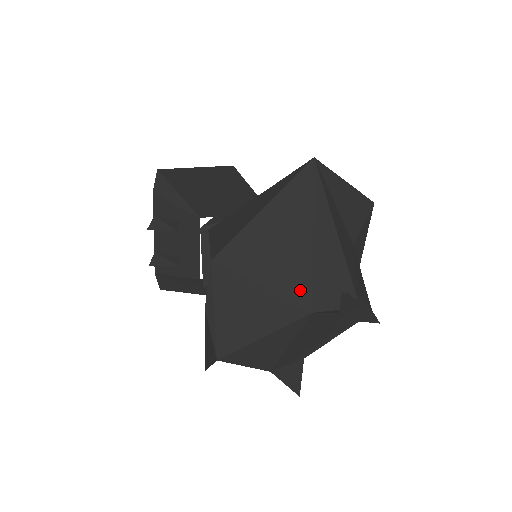
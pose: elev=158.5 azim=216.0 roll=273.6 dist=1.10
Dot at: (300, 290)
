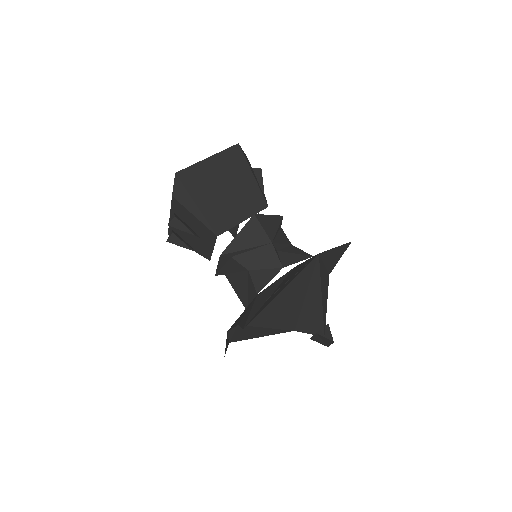
Dot at: (290, 323)
